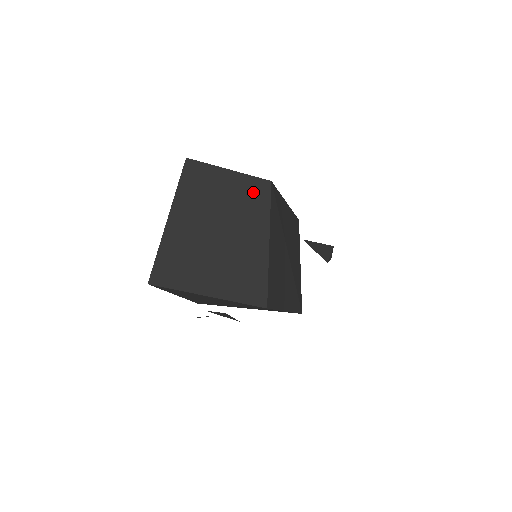
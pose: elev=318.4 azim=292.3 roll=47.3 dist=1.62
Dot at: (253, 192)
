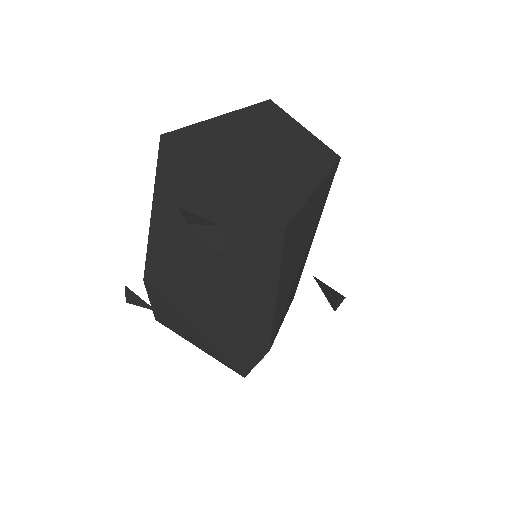
Dot at: (320, 151)
